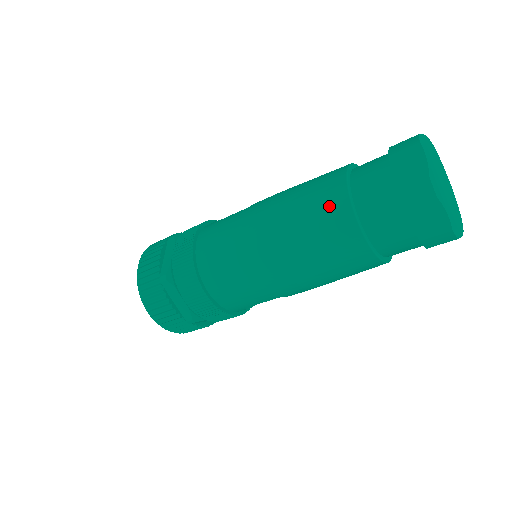
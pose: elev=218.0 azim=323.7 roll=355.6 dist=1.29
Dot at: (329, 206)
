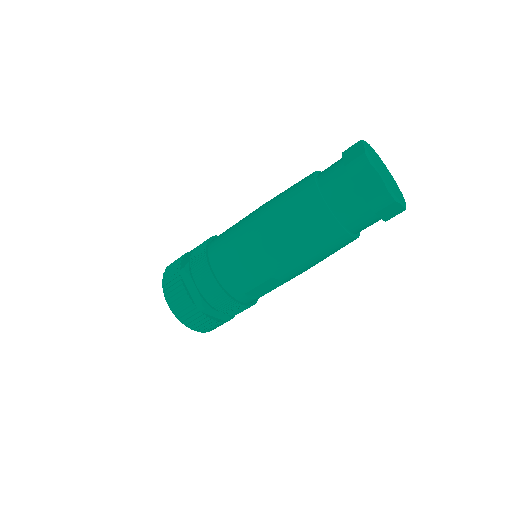
Dot at: (302, 189)
